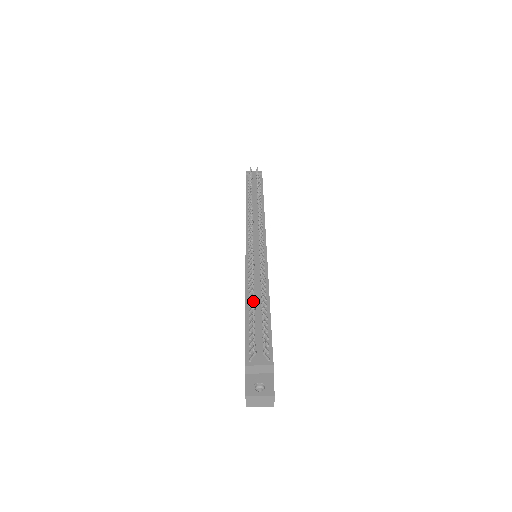
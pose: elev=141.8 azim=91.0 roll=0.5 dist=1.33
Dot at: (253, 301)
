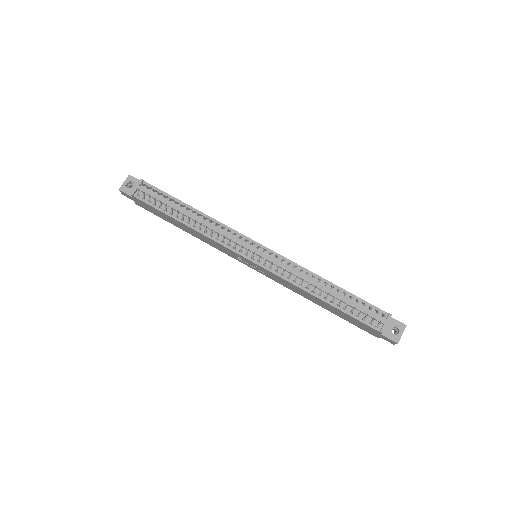
Dot at: (335, 297)
